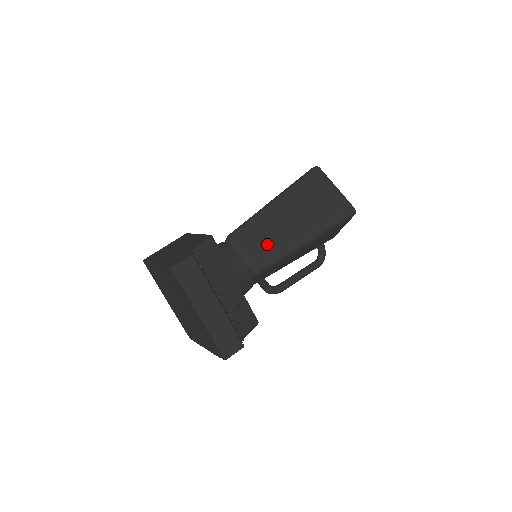
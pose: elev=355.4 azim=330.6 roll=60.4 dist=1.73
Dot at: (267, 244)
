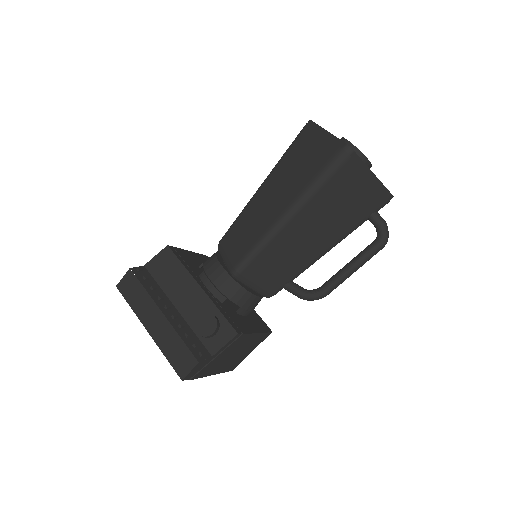
Dot at: (246, 237)
